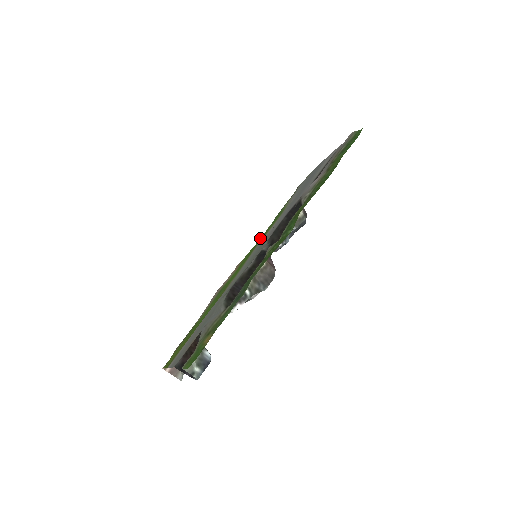
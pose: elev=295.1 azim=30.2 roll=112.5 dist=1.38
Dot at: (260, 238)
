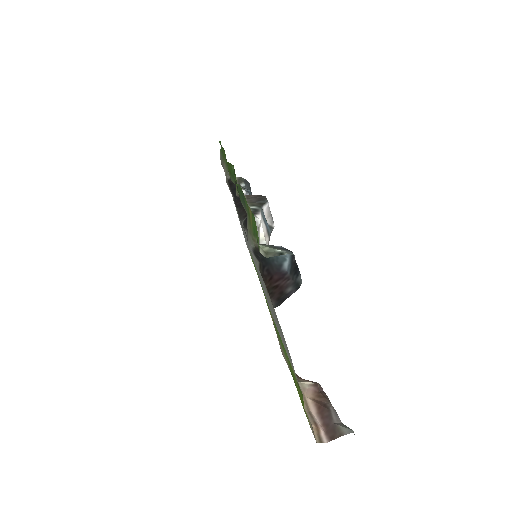
Dot at: occluded
